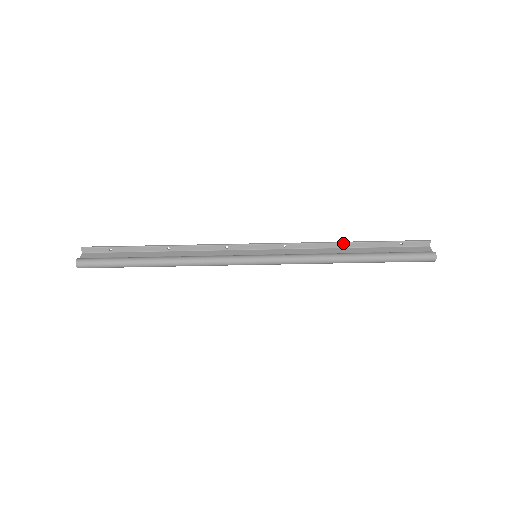
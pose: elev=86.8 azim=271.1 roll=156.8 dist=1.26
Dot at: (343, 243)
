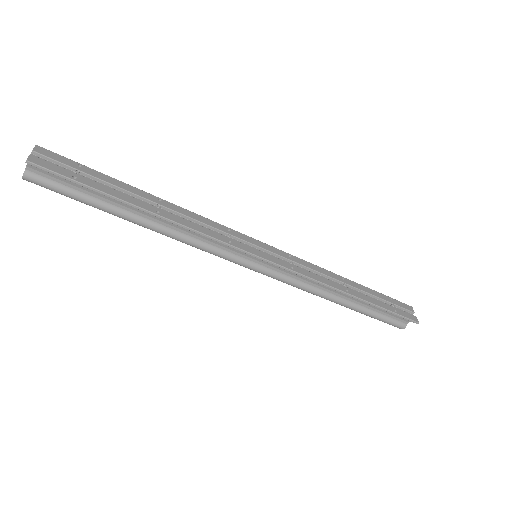
Dot at: (346, 294)
